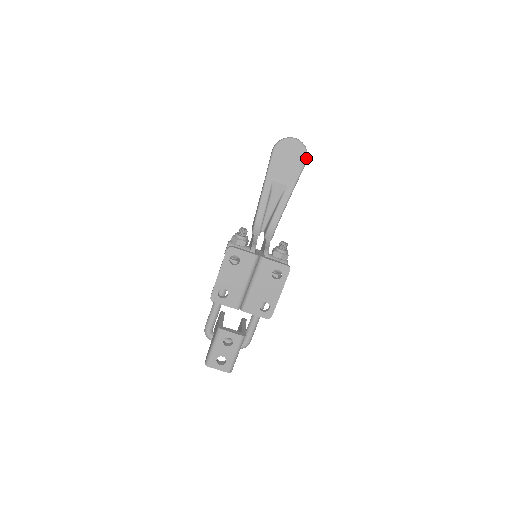
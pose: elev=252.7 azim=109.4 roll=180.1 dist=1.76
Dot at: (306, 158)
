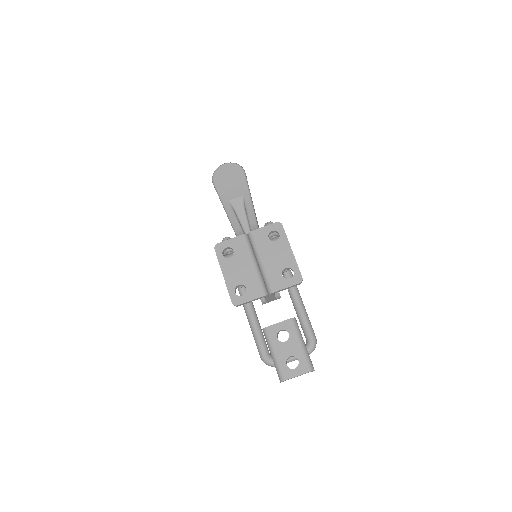
Dot at: (242, 169)
